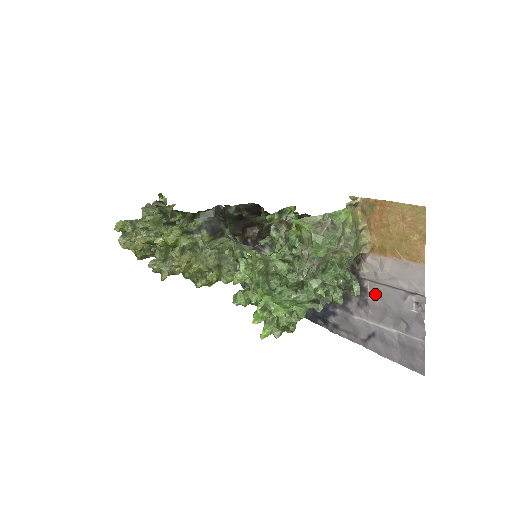
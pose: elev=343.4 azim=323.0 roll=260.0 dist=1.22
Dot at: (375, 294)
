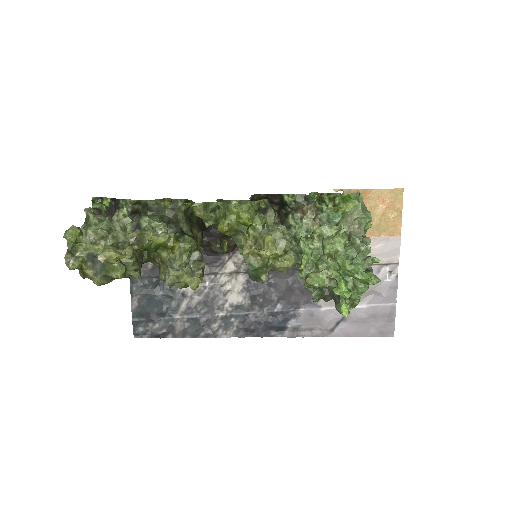
Dot at: occluded
